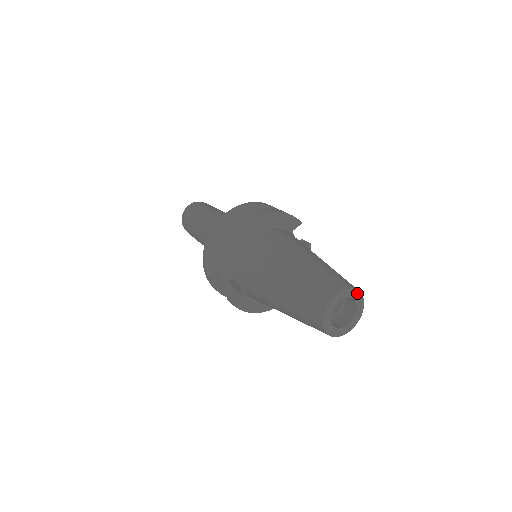
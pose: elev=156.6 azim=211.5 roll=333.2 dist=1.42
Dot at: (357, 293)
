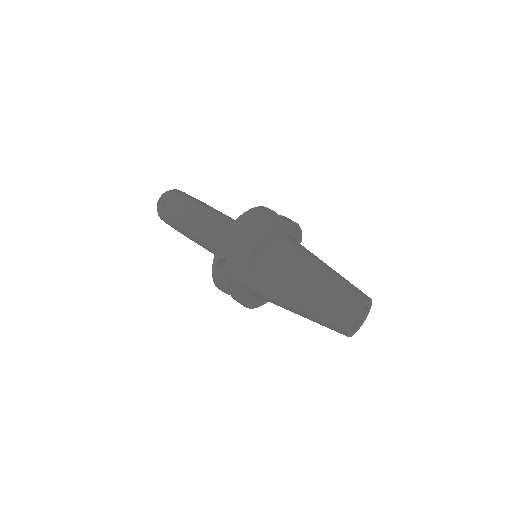
Dot at: (371, 305)
